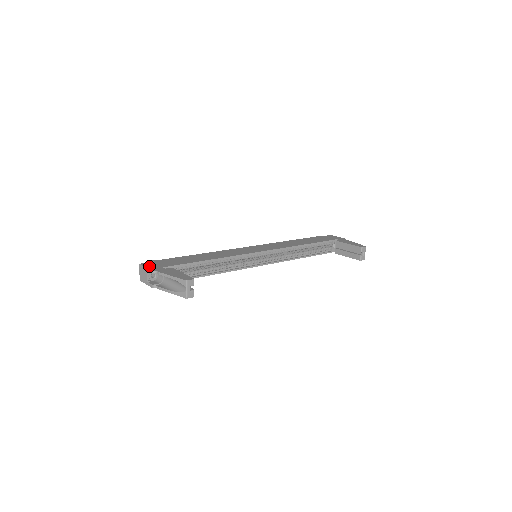
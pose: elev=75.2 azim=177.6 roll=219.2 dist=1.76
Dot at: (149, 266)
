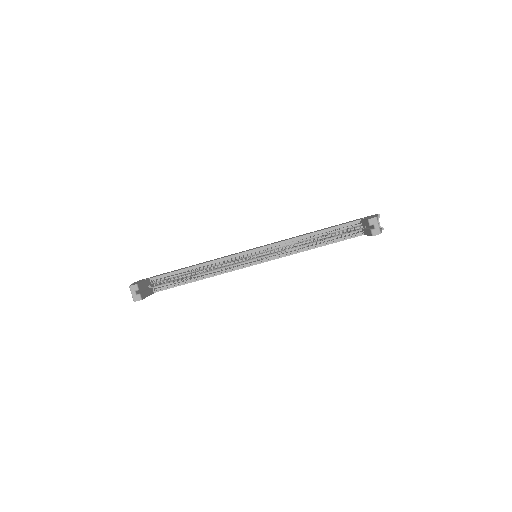
Dot at: occluded
